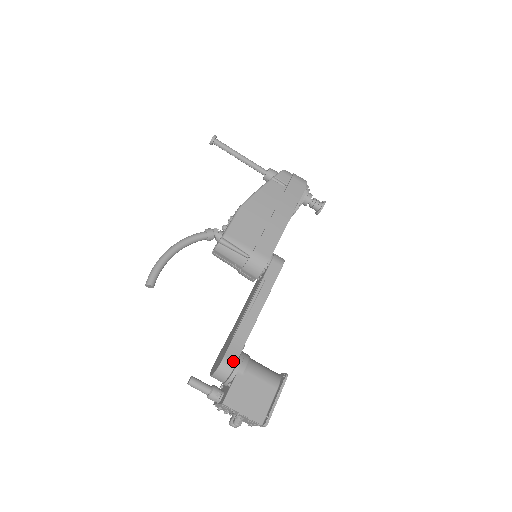
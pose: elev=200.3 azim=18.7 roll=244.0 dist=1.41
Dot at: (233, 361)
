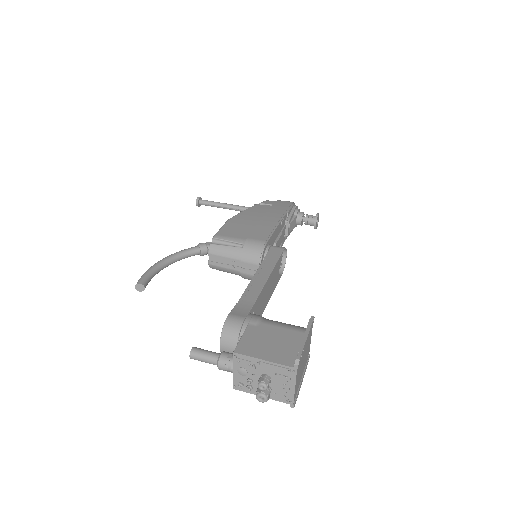
Dot at: (241, 317)
